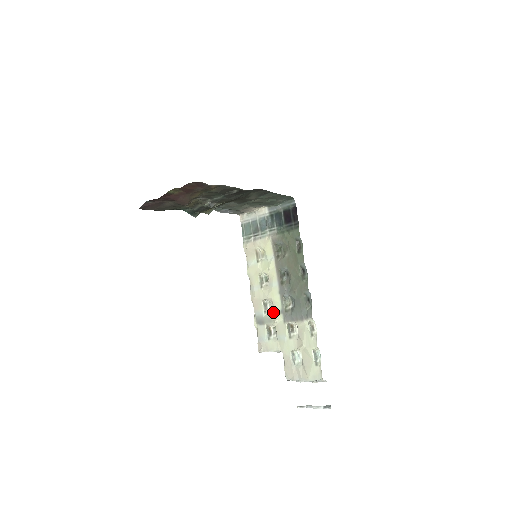
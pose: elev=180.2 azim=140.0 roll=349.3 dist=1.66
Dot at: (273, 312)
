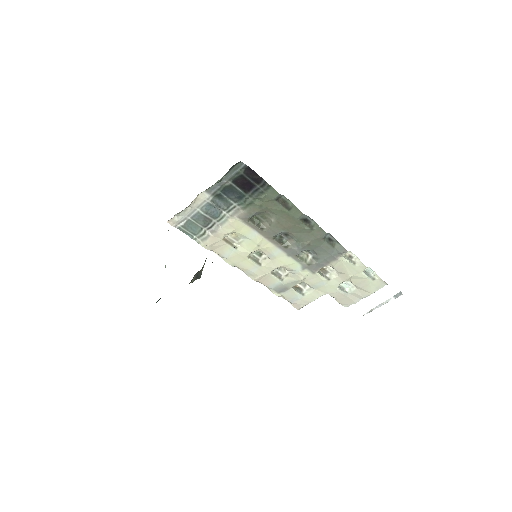
Dot at: (291, 274)
